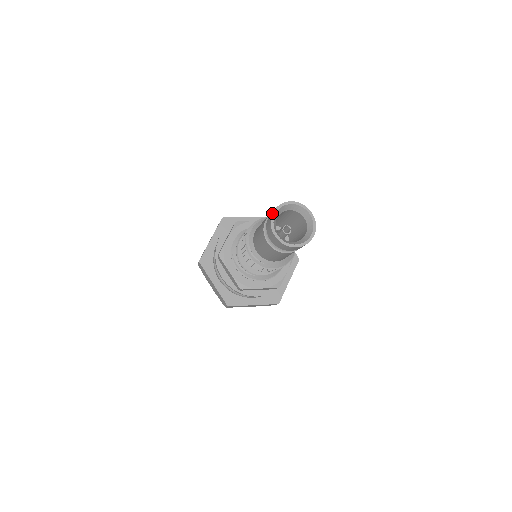
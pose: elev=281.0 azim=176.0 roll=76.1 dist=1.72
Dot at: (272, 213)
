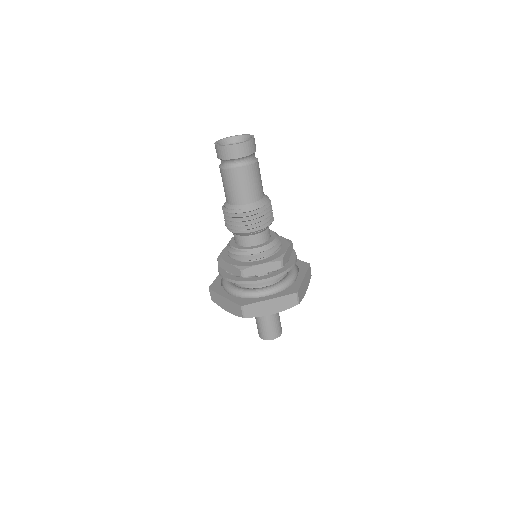
Dot at: (215, 142)
